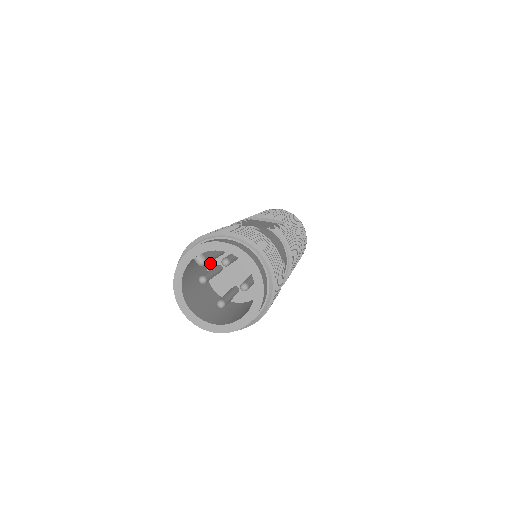
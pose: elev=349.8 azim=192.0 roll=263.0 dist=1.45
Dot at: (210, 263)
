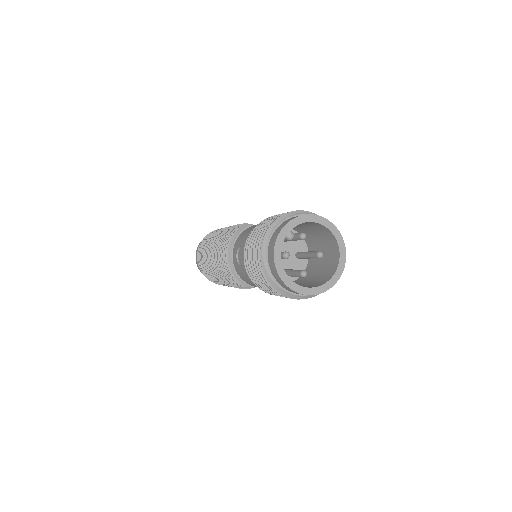
Dot at: occluded
